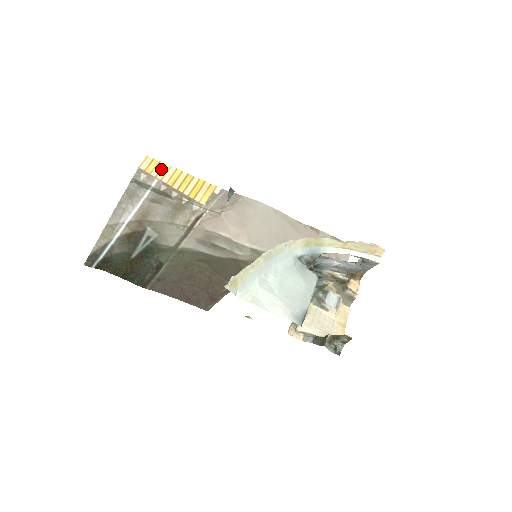
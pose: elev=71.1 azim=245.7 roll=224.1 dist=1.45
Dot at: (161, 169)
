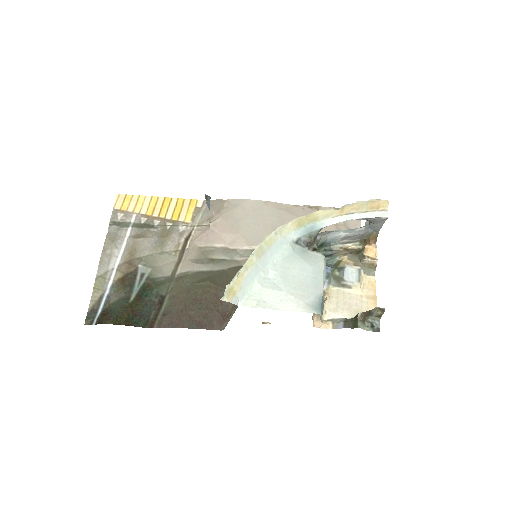
Dot at: (136, 202)
